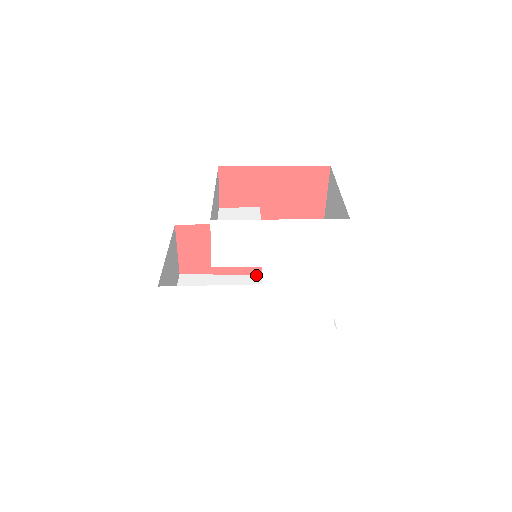
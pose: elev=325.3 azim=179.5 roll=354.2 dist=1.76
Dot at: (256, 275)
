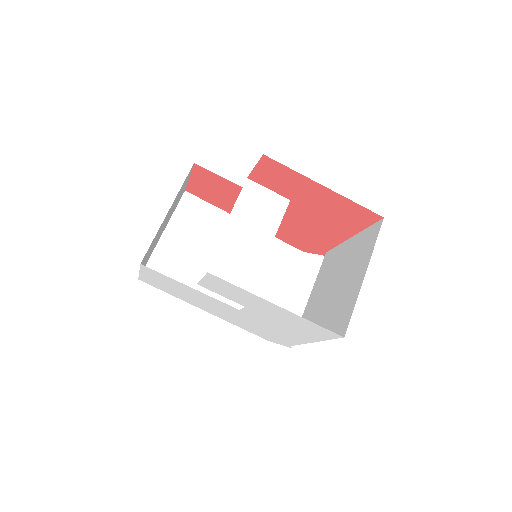
Dot at: occluded
